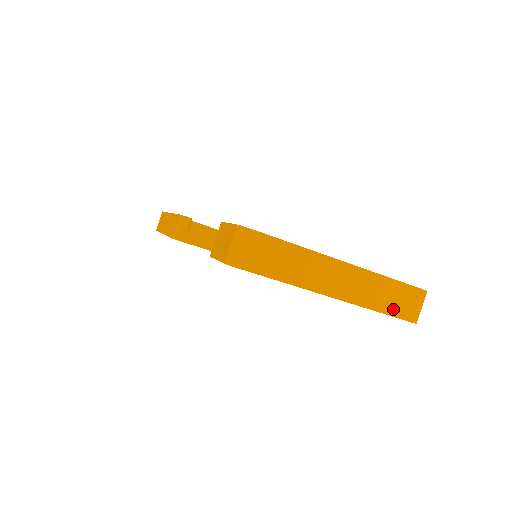
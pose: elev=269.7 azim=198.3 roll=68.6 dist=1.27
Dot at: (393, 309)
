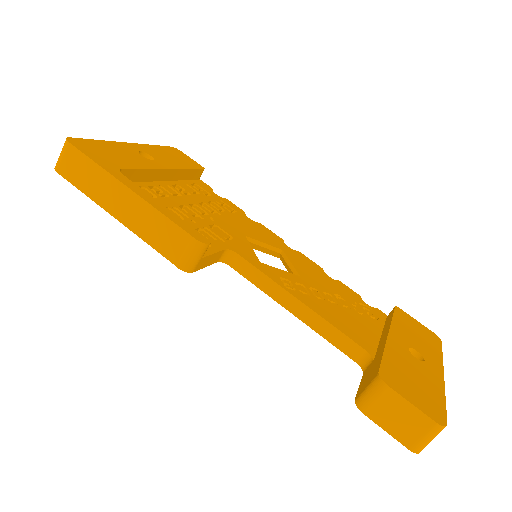
Dot at: occluded
